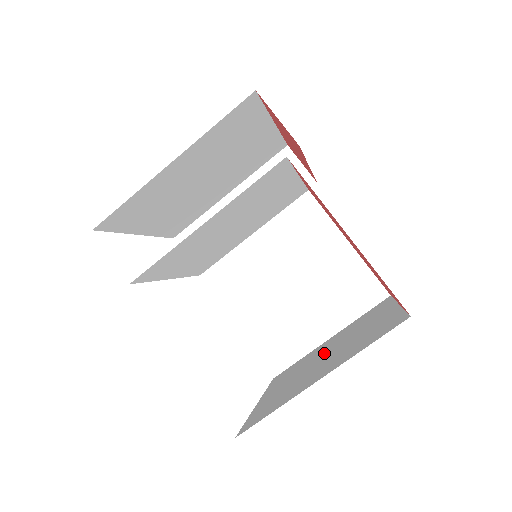
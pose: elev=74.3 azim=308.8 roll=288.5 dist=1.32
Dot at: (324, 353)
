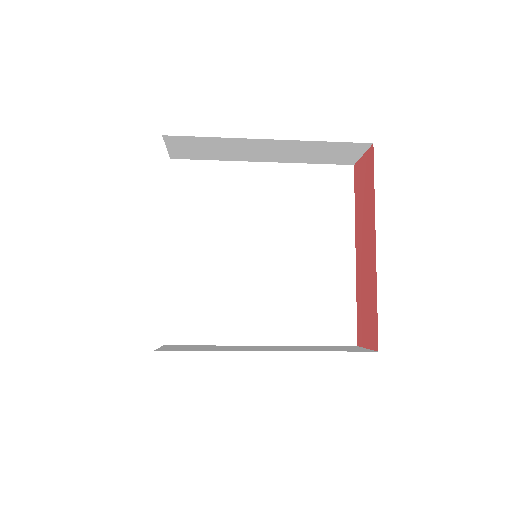
Dot at: occluded
